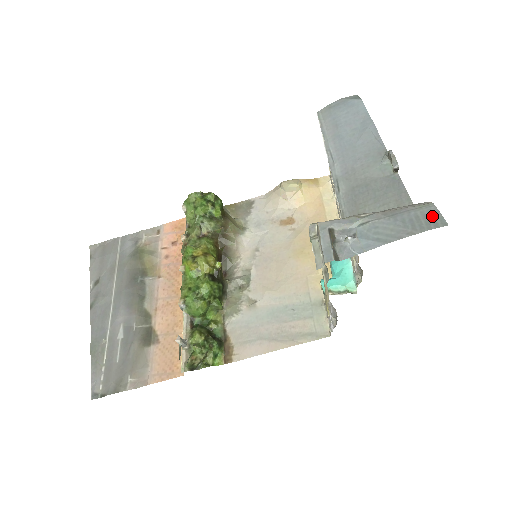
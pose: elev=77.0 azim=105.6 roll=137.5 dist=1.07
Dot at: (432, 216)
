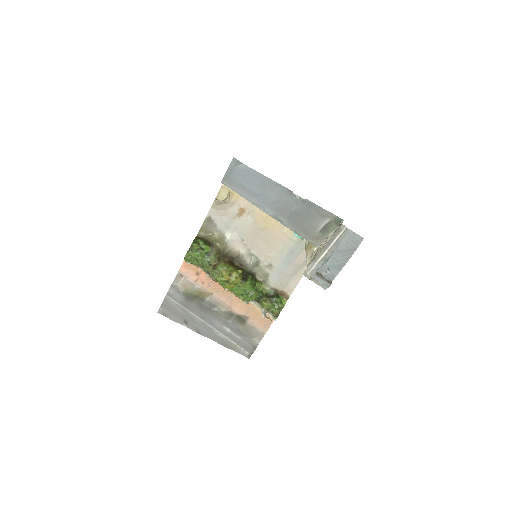
Dot at: (353, 238)
